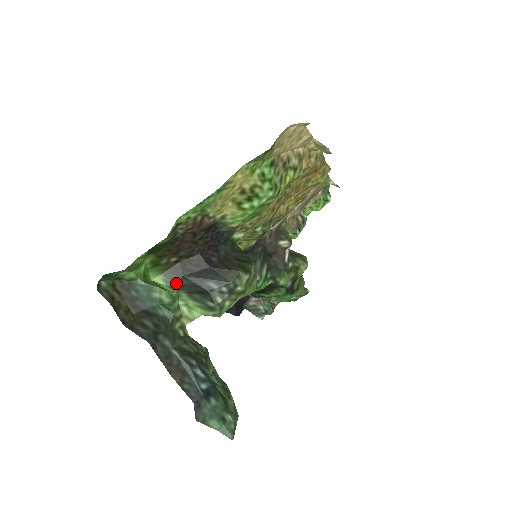
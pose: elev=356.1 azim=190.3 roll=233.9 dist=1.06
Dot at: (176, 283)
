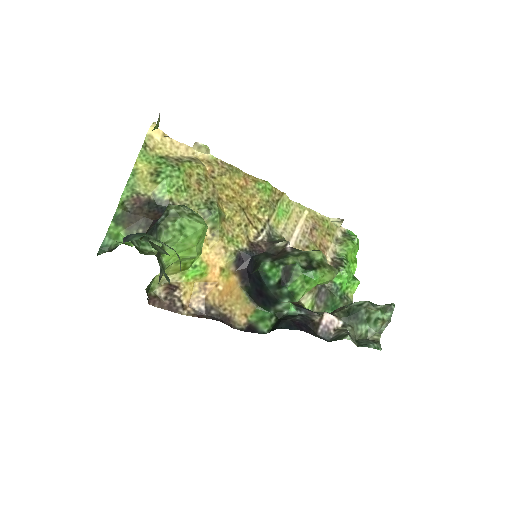
Dot at: (143, 238)
